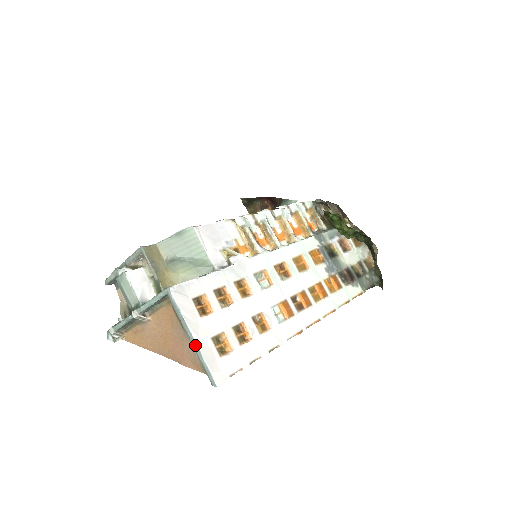
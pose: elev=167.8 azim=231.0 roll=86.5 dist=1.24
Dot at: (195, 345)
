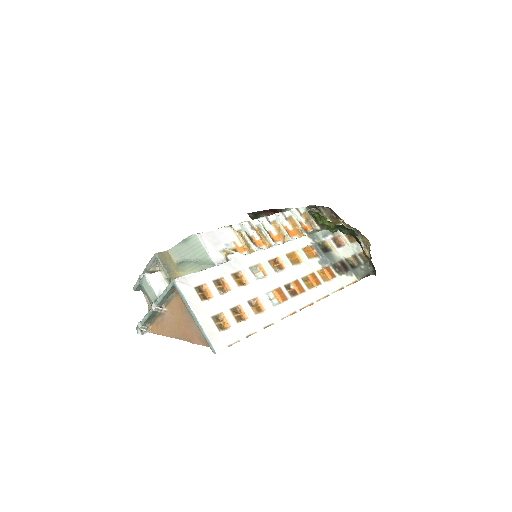
Dot at: (197, 322)
